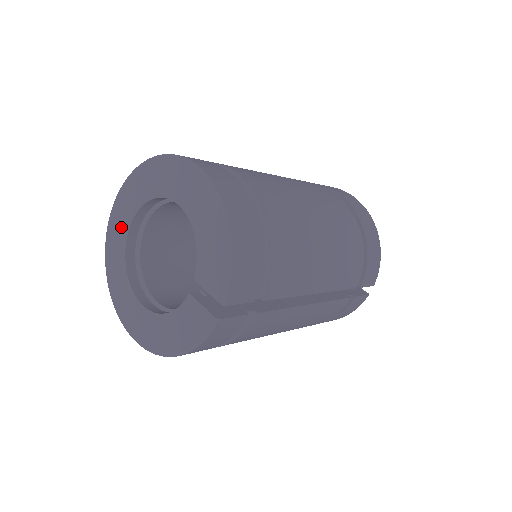
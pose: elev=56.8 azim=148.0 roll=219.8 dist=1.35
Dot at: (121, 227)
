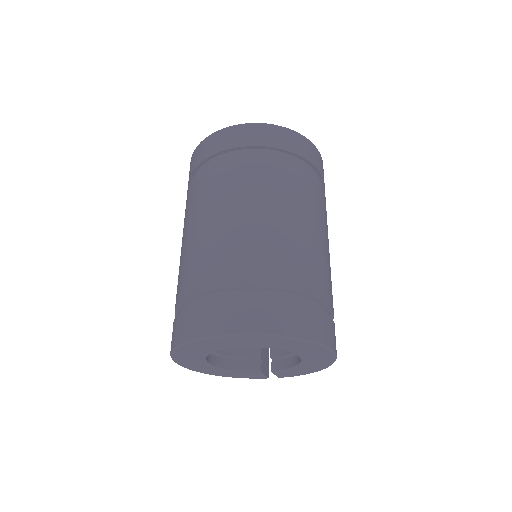
Dot at: (230, 345)
